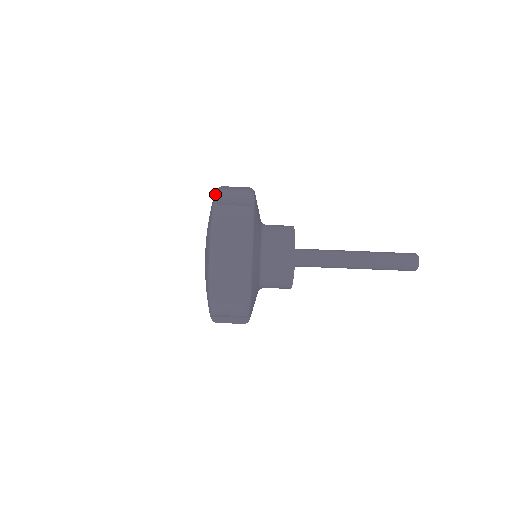
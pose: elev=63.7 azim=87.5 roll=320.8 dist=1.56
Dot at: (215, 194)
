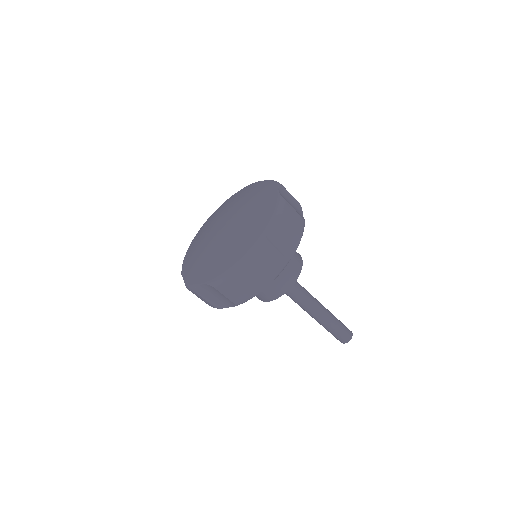
Dot at: occluded
